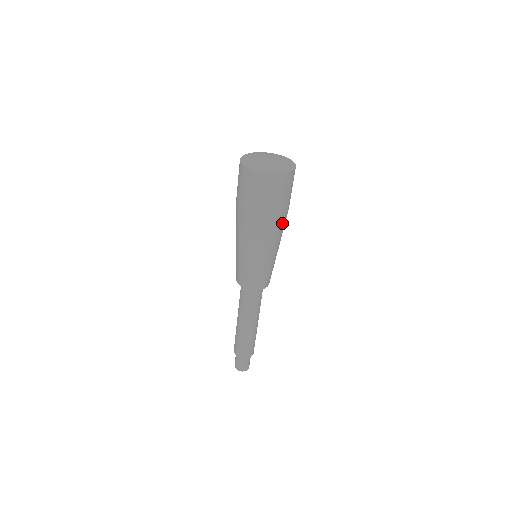
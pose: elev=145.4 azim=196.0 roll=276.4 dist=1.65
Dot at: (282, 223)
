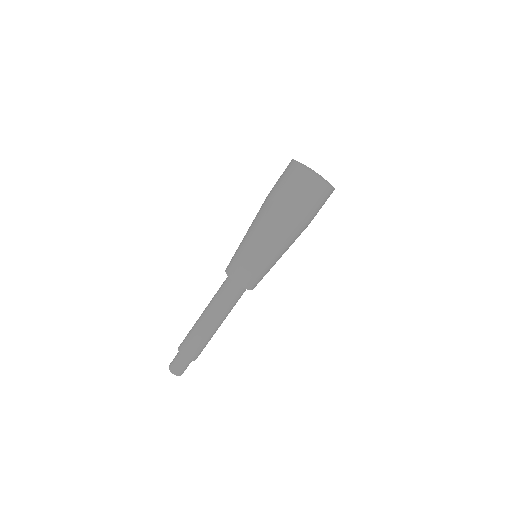
Dot at: (299, 231)
